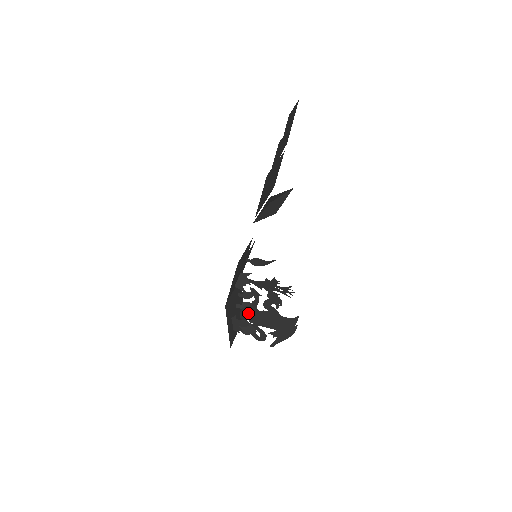
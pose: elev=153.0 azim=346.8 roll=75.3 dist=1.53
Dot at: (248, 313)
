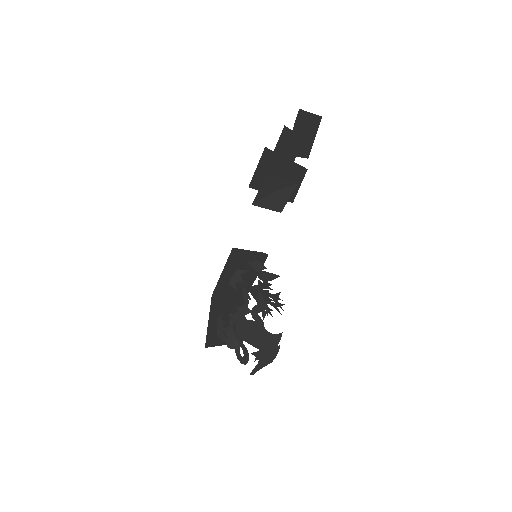
Dot at: (236, 322)
